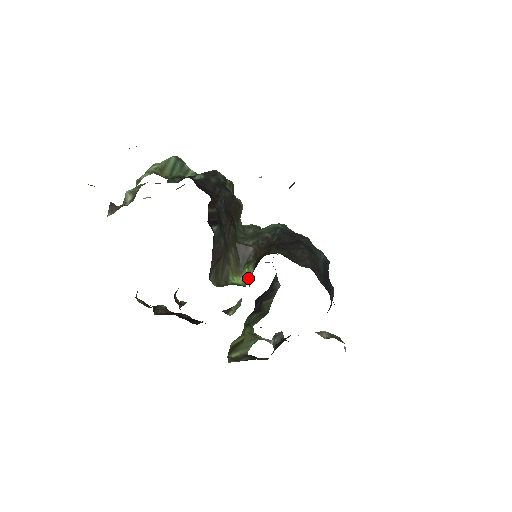
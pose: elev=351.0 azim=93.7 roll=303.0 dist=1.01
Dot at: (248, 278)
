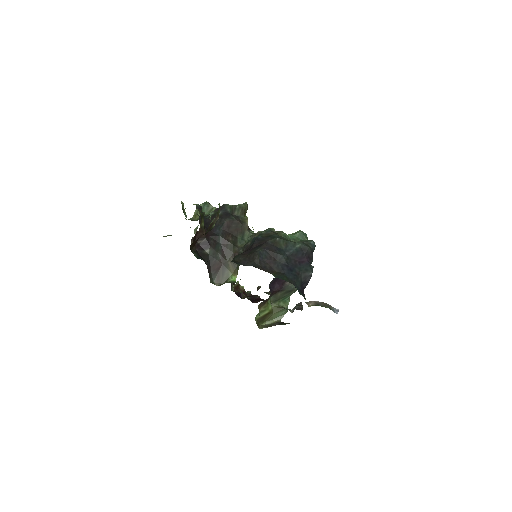
Dot at: occluded
